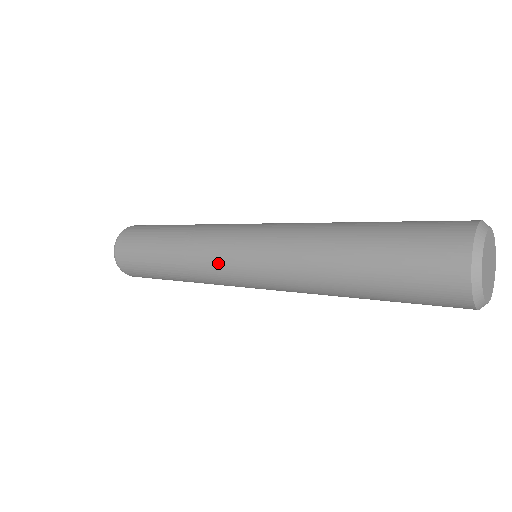
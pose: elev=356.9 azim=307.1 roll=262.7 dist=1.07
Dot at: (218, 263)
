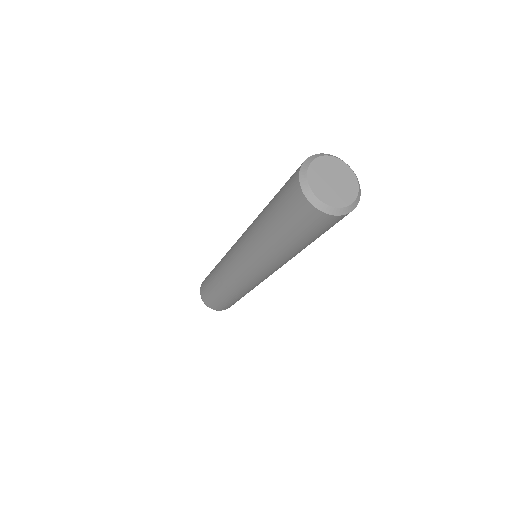
Dot at: (228, 254)
